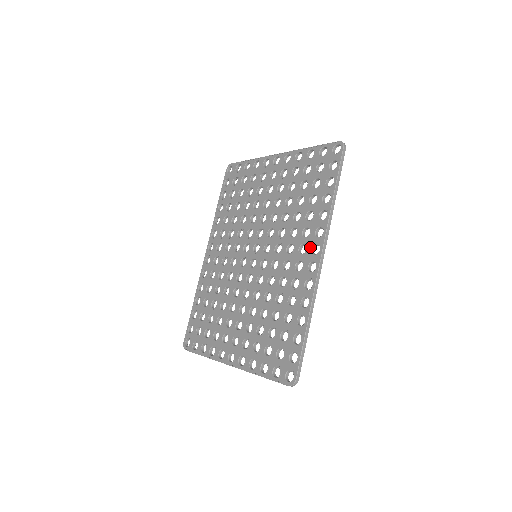
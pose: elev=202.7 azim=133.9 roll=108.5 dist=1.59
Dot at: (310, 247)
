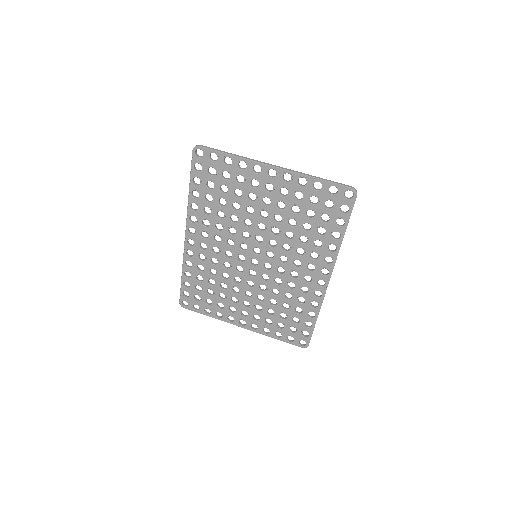
Dot at: (319, 269)
